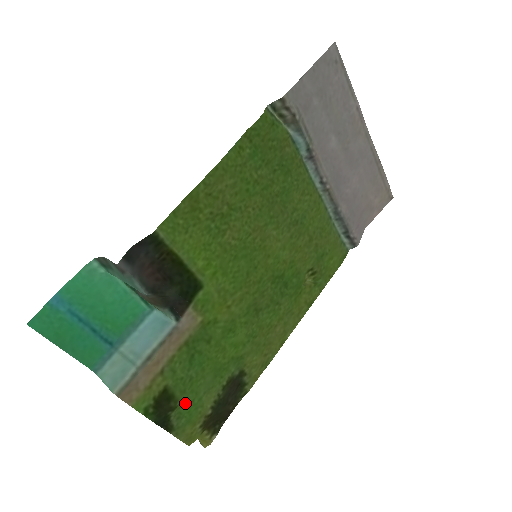
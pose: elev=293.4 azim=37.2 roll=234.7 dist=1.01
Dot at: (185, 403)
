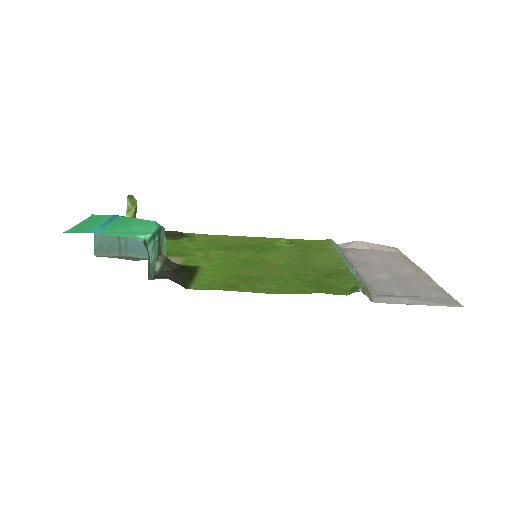
Dot at: occluded
